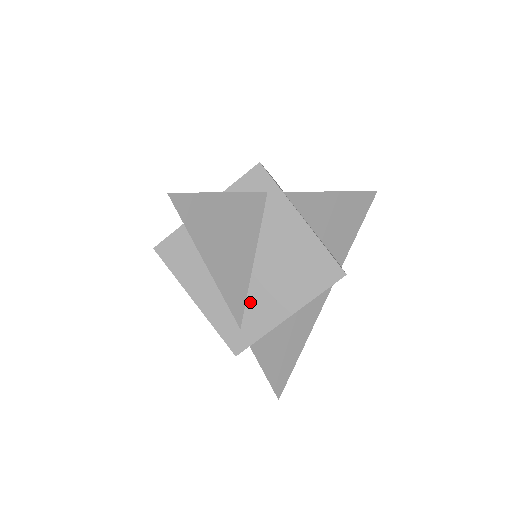
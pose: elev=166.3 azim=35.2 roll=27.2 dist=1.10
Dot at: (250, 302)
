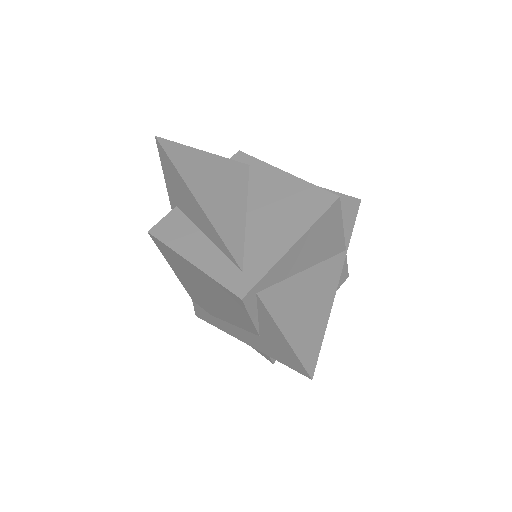
Dot at: (249, 245)
